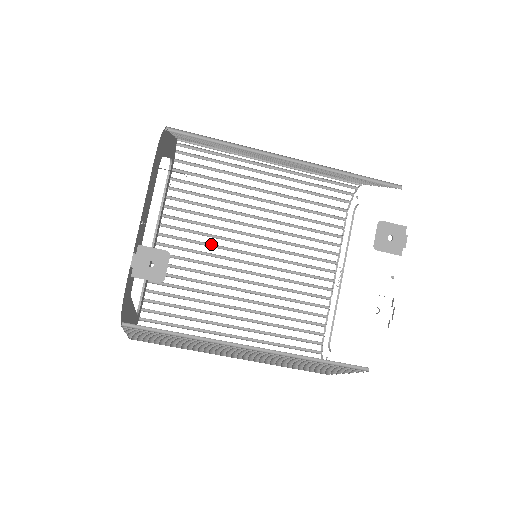
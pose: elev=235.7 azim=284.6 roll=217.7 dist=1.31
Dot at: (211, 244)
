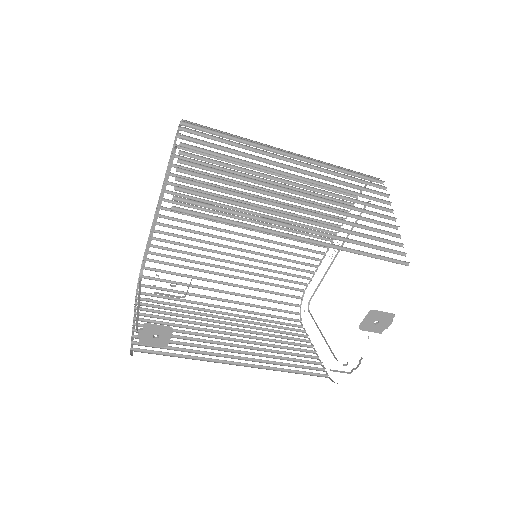
Dot at: occluded
